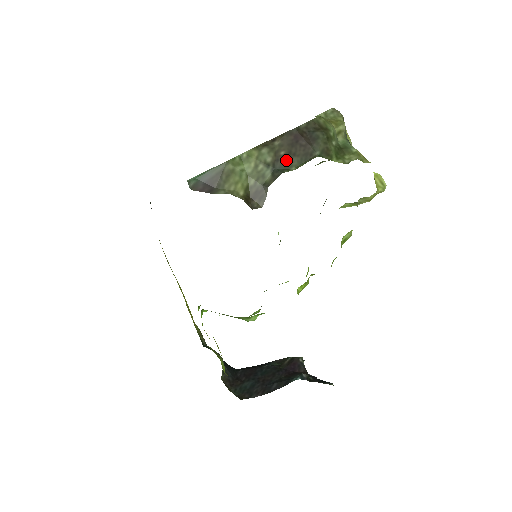
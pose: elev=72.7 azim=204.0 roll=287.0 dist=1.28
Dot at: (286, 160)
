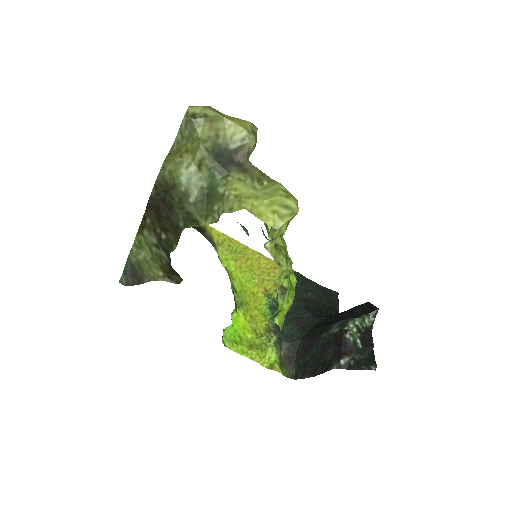
Dot at: (165, 238)
